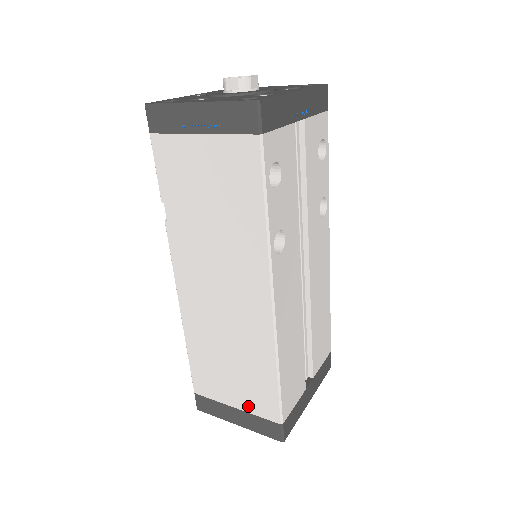
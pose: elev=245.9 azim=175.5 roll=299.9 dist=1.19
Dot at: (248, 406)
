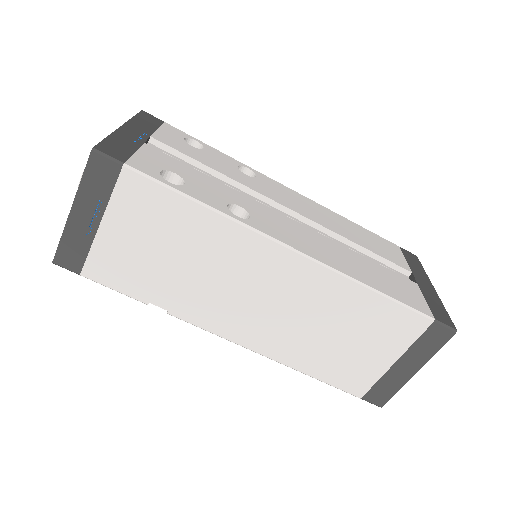
Dot at: (398, 346)
